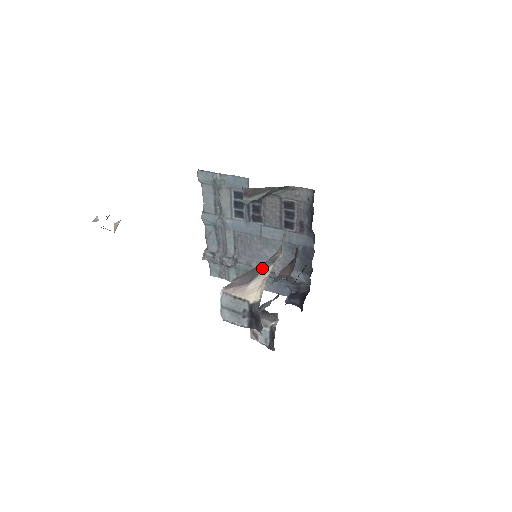
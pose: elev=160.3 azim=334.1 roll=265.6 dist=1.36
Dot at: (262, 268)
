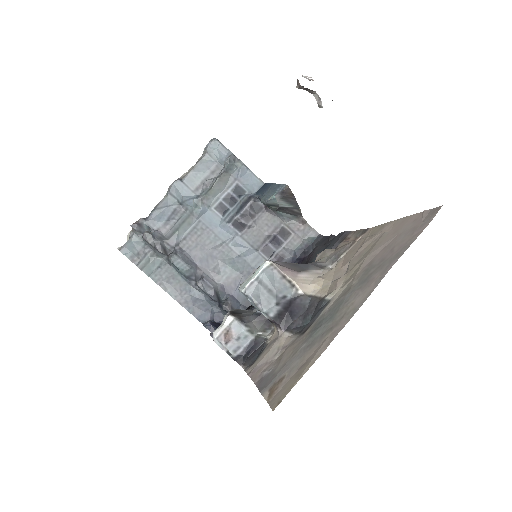
Dot at: (310, 266)
